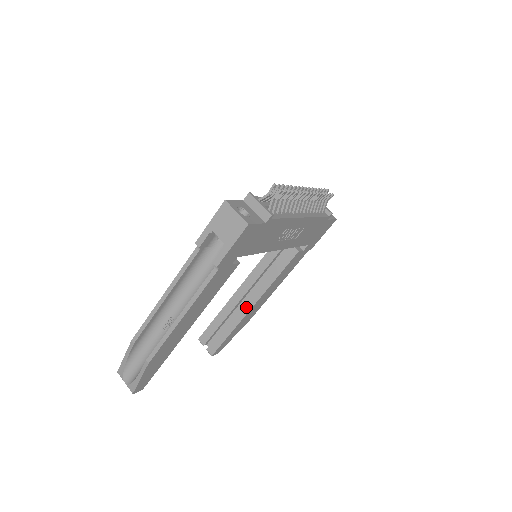
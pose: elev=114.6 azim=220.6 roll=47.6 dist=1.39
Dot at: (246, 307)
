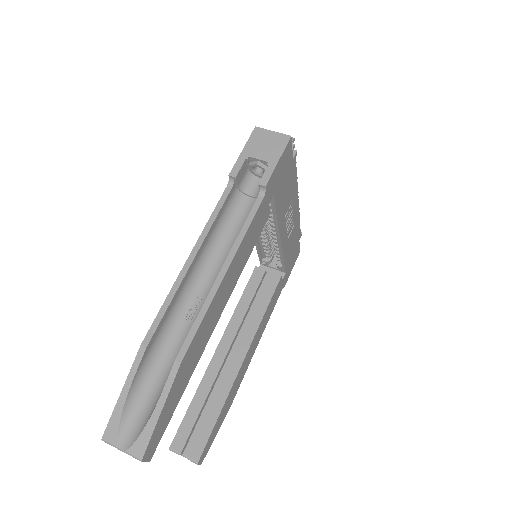
Dot at: (235, 365)
